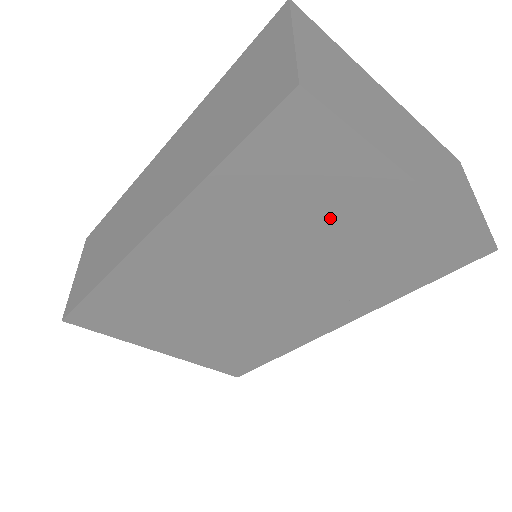
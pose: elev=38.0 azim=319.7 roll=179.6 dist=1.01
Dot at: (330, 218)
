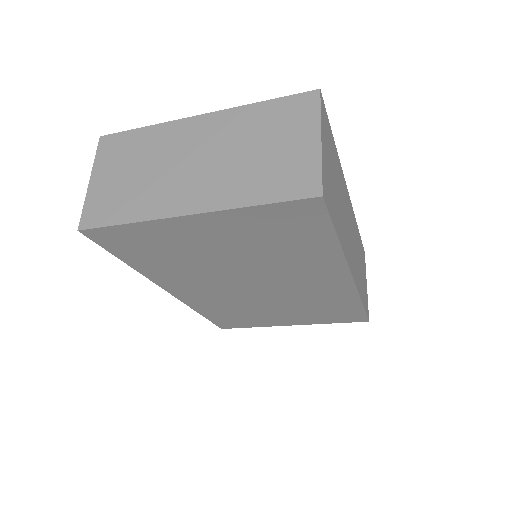
Dot at: (200, 249)
